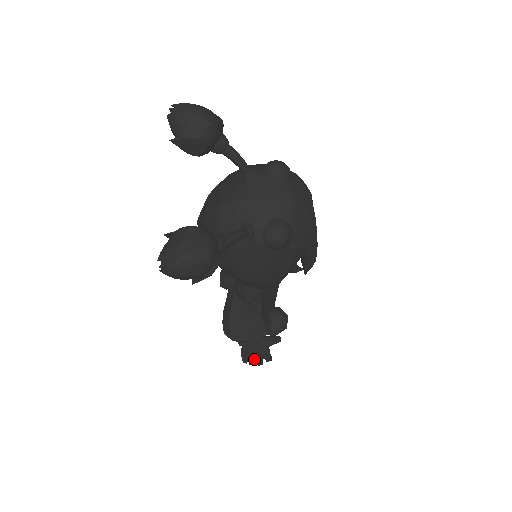
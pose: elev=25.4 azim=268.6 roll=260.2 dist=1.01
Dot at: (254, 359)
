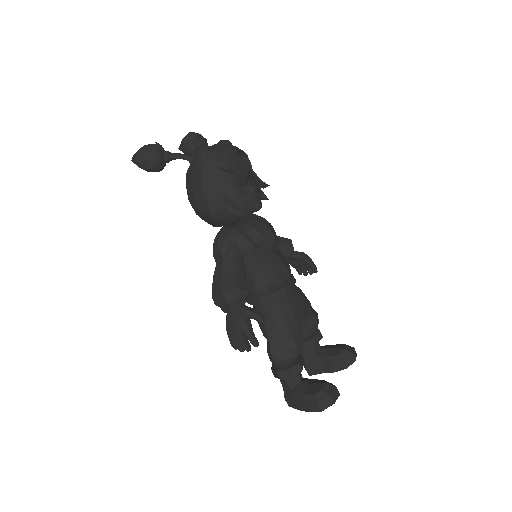
Dot at: (234, 329)
